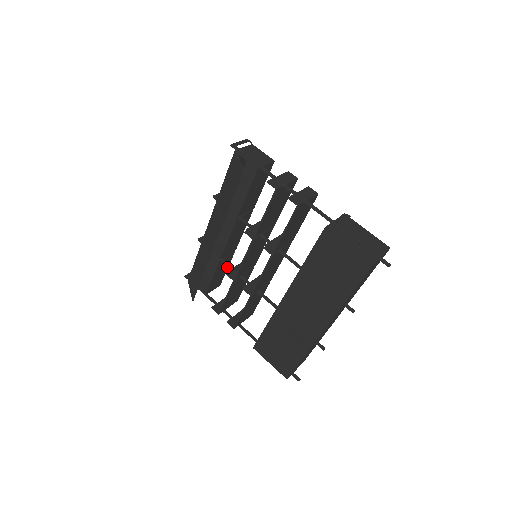
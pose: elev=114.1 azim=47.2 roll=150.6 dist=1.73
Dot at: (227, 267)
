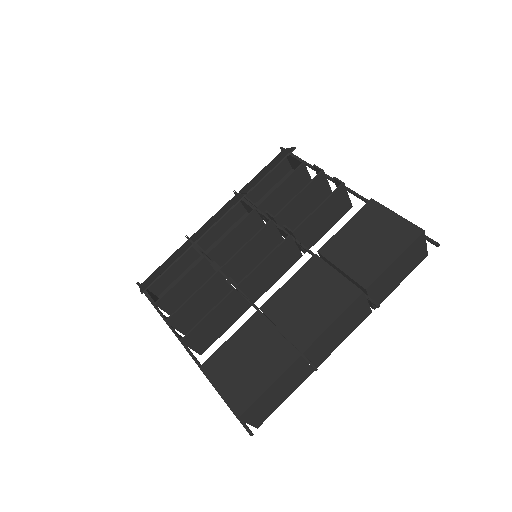
Dot at: (197, 289)
